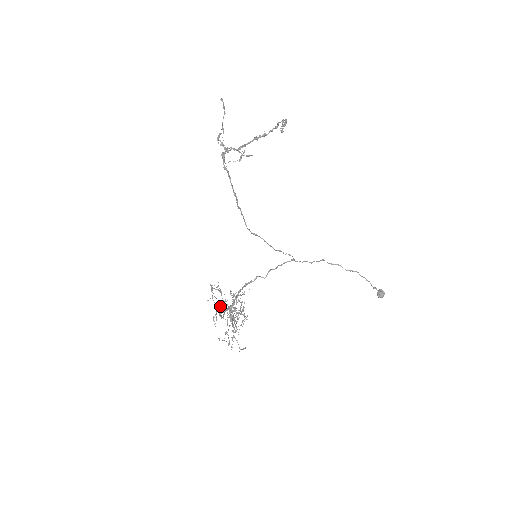
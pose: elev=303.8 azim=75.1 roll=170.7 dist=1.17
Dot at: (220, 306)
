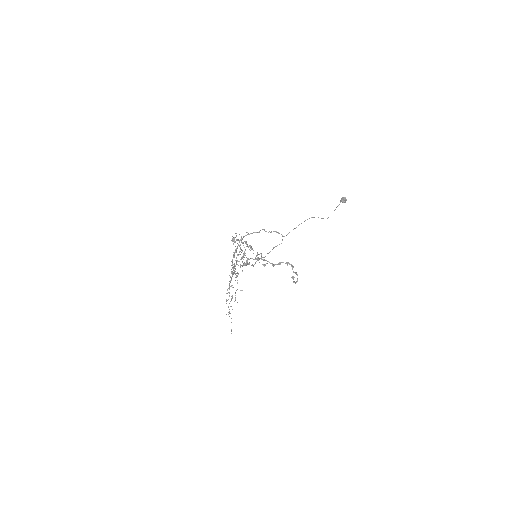
Dot at: (229, 286)
